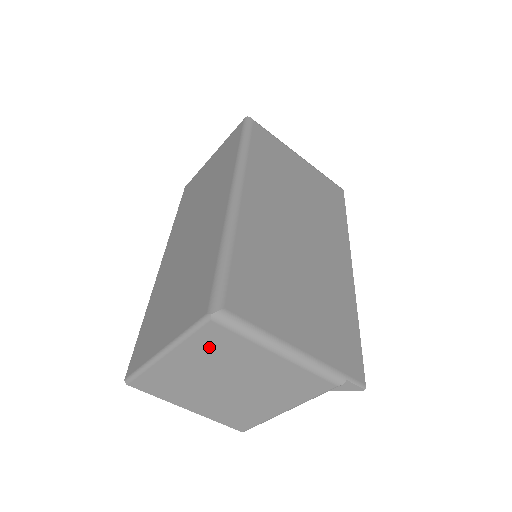
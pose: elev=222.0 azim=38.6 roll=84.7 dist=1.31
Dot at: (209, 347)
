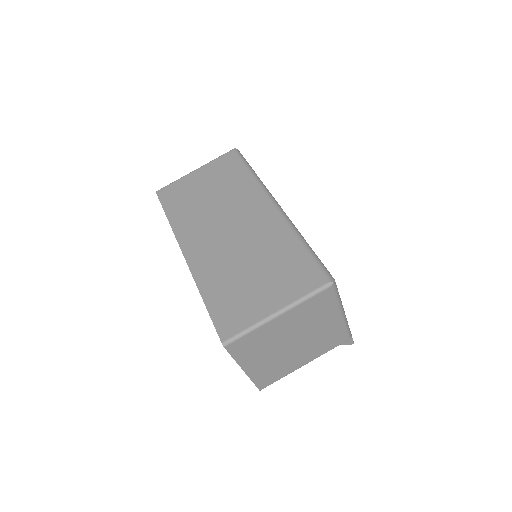
Dot at: (311, 309)
